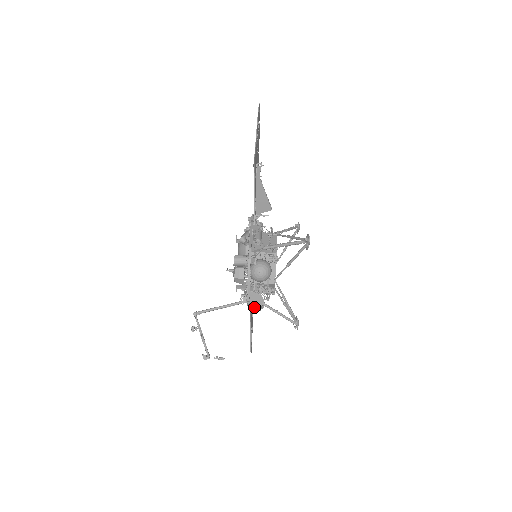
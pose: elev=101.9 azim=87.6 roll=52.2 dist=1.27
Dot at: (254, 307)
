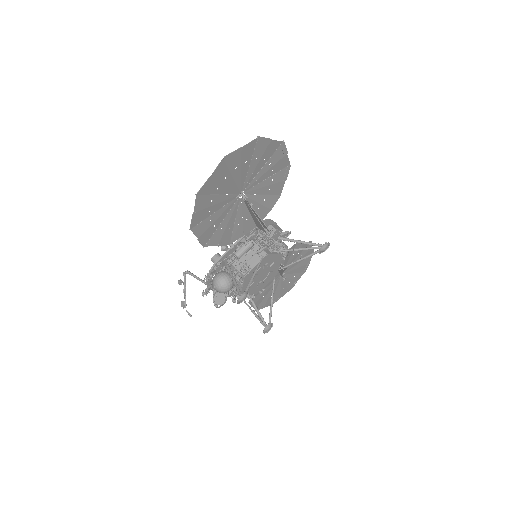
Dot at: (214, 302)
